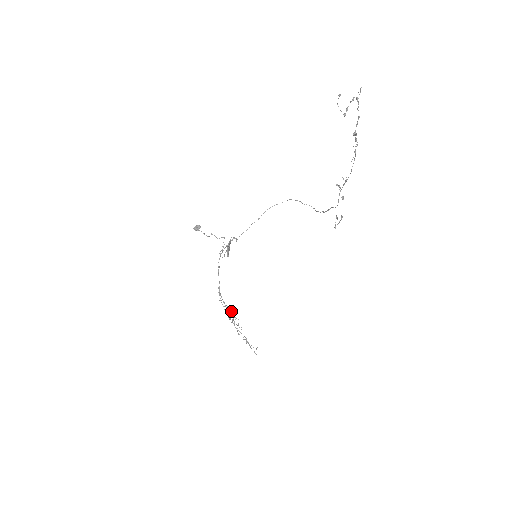
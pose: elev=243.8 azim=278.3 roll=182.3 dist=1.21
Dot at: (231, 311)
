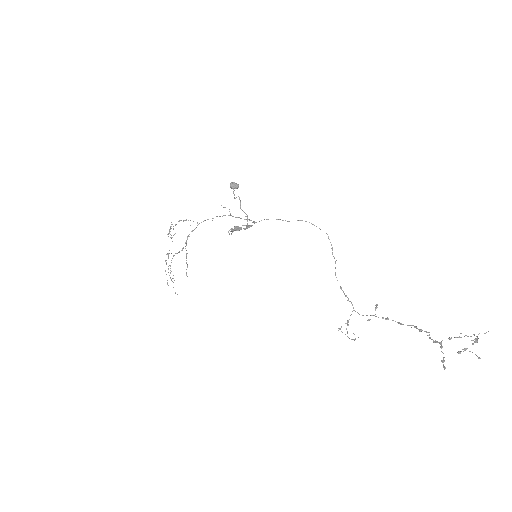
Dot at: occluded
